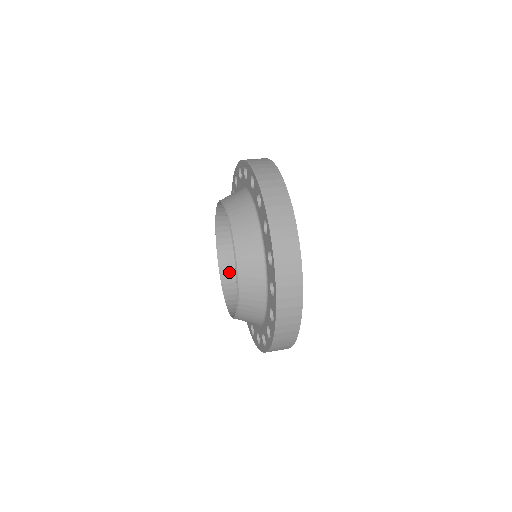
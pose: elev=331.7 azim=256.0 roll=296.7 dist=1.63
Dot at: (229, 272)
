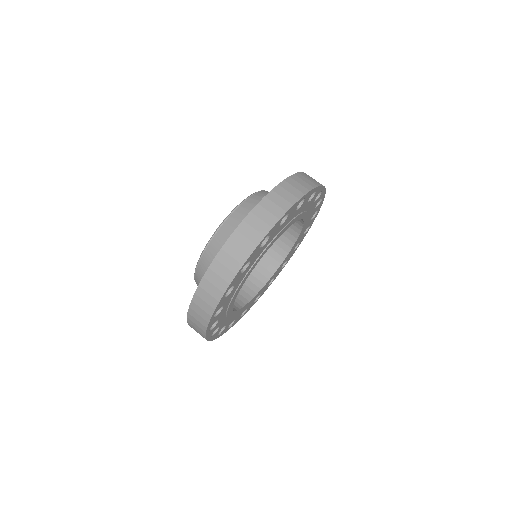
Dot at: occluded
